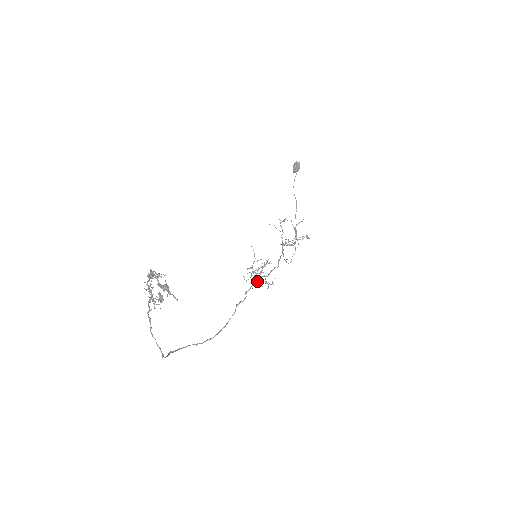
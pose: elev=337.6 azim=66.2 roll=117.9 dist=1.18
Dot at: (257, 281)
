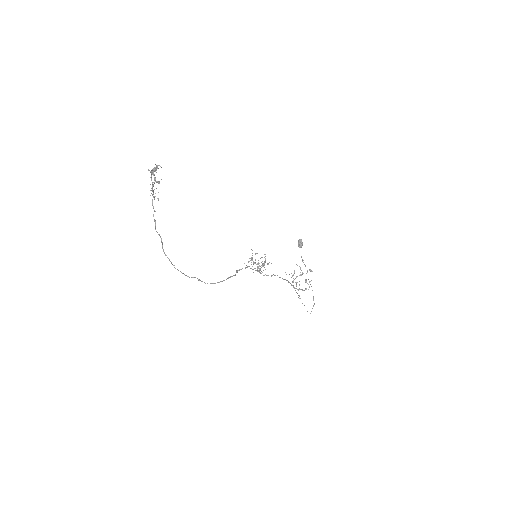
Dot at: occluded
